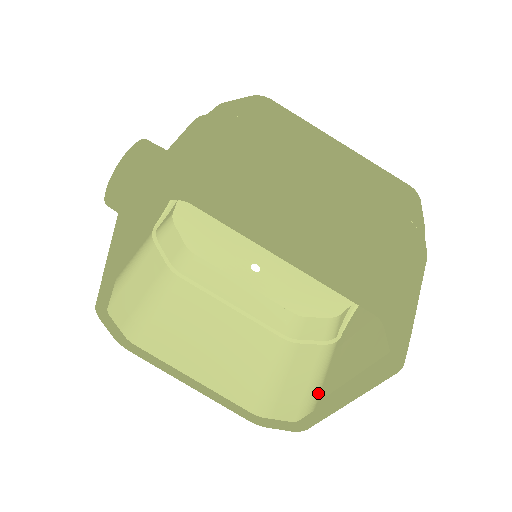
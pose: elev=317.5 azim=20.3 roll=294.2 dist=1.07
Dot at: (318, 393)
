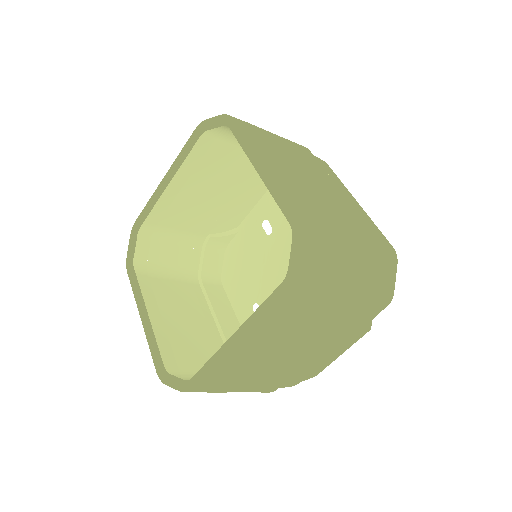
Dot at: (226, 389)
